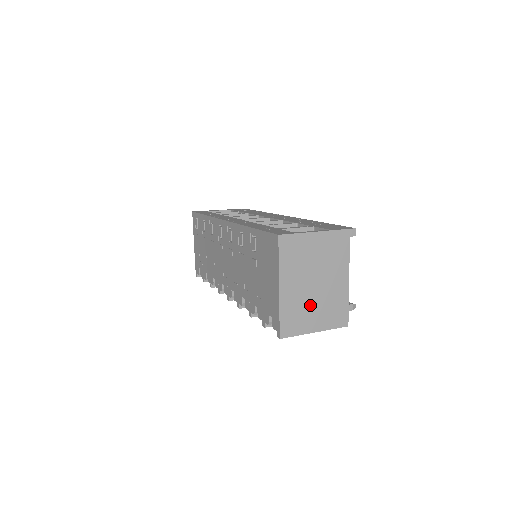
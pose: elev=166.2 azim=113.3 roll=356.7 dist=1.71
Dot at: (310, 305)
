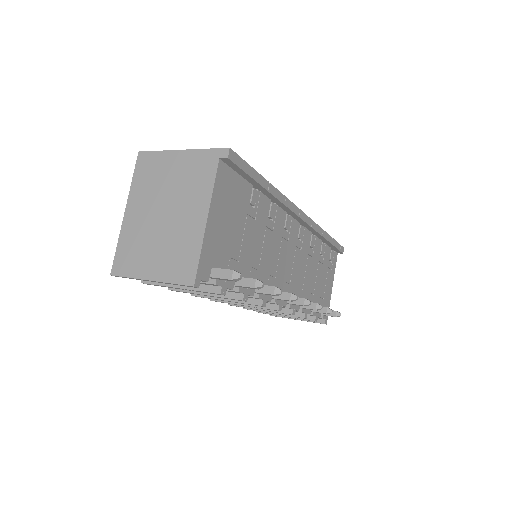
Dot at: (152, 241)
